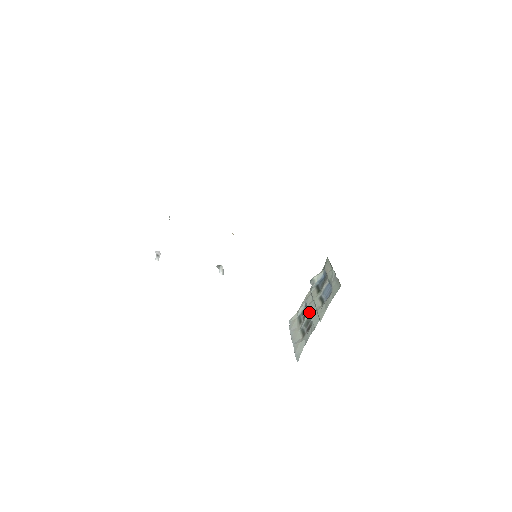
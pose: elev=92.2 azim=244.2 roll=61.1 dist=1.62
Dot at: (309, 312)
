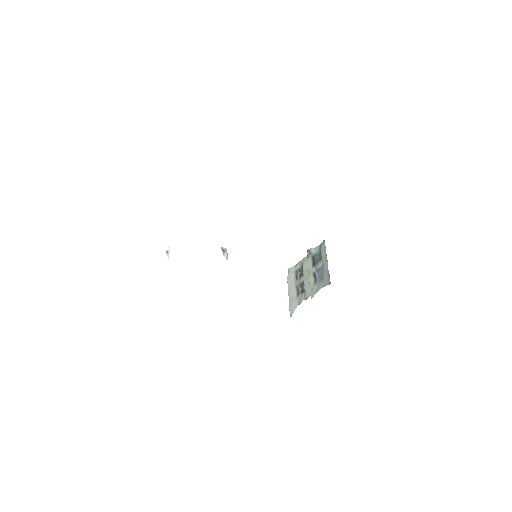
Dot at: (304, 279)
